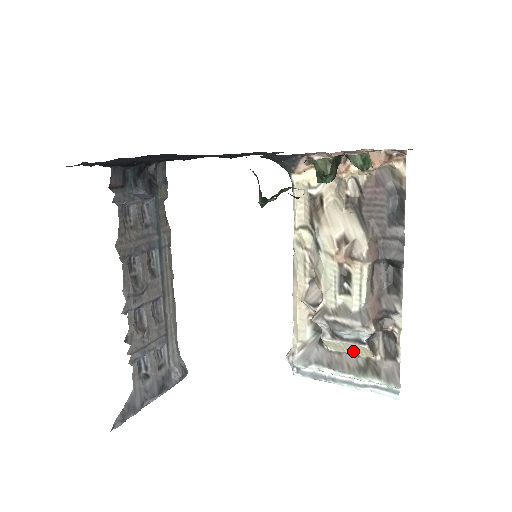
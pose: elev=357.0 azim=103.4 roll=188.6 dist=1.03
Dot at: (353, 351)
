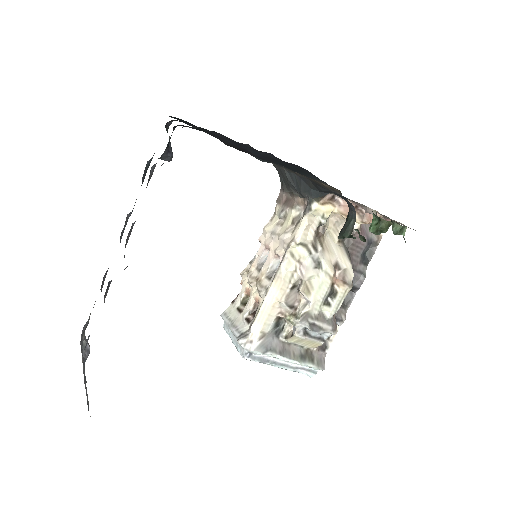
Dot at: (304, 344)
